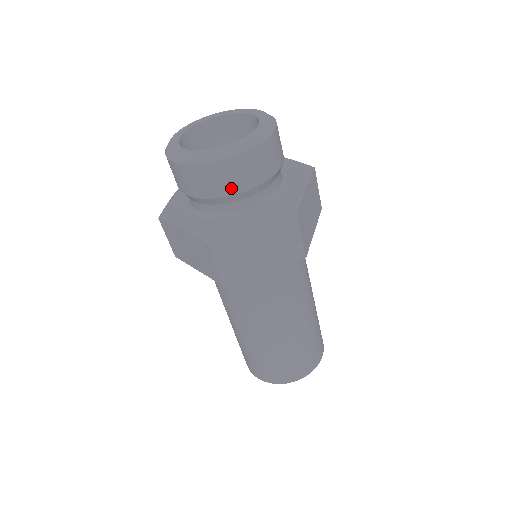
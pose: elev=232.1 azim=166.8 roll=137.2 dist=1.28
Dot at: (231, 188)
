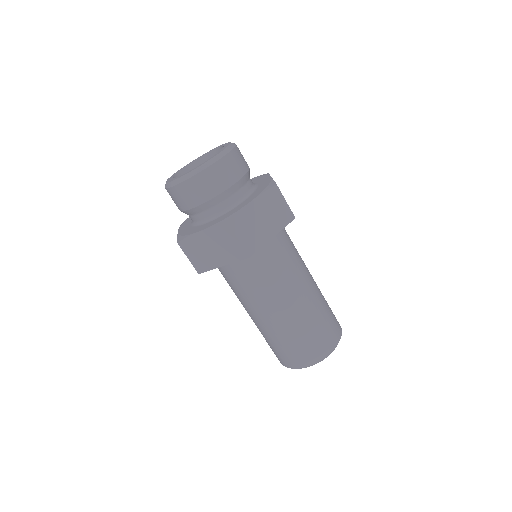
Dot at: (189, 204)
